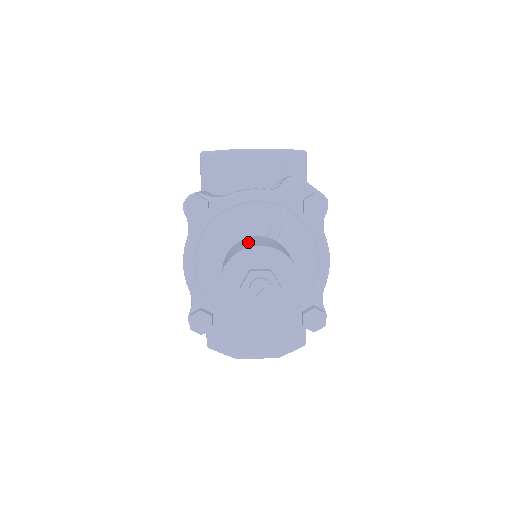
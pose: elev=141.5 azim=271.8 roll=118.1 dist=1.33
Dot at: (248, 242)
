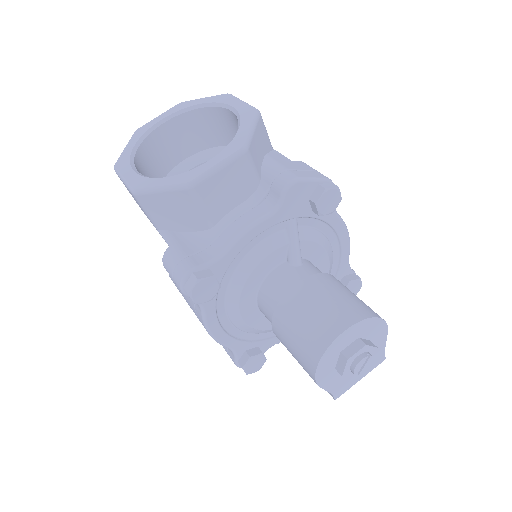
Dot at: (311, 315)
